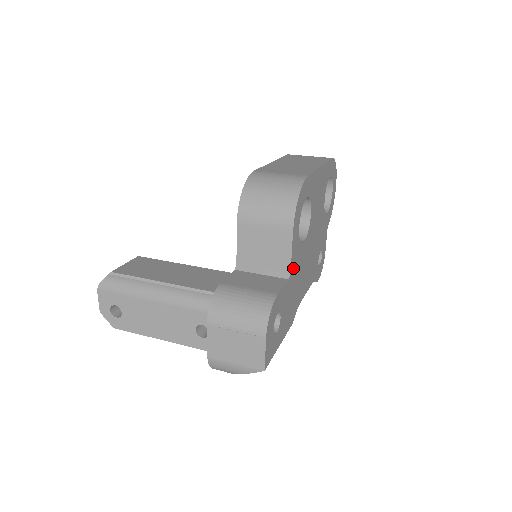
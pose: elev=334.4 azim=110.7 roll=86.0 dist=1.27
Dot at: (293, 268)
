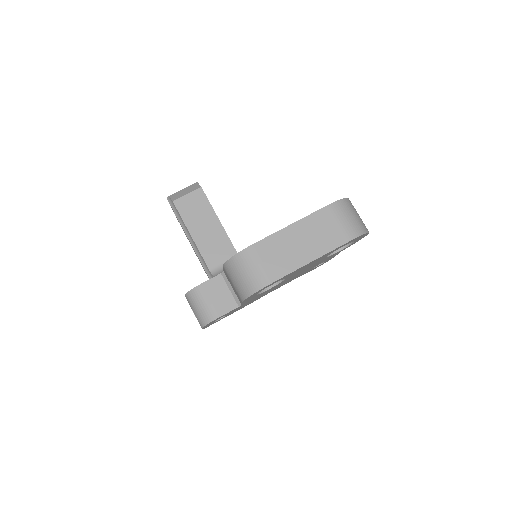
Dot at: occluded
